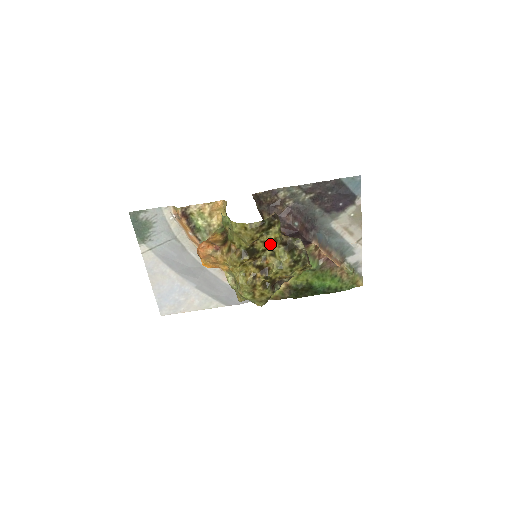
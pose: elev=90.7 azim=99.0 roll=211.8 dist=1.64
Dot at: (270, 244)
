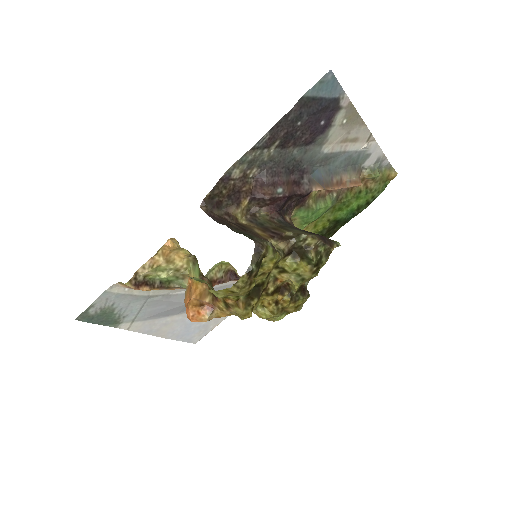
Dot at: (272, 269)
